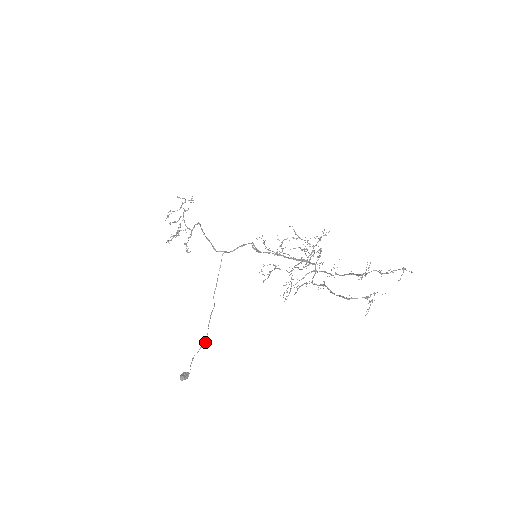
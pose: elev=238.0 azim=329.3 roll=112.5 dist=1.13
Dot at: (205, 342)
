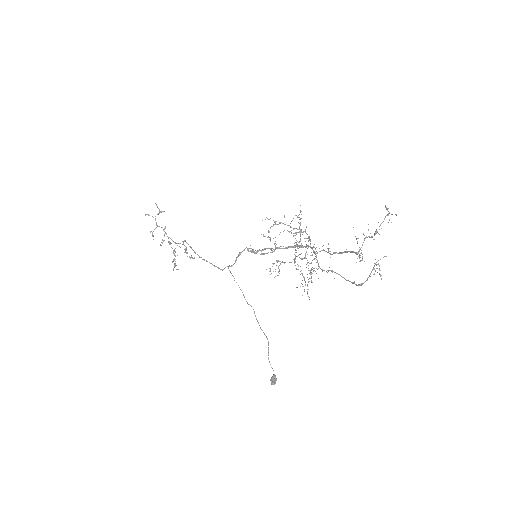
Dot at: (268, 343)
